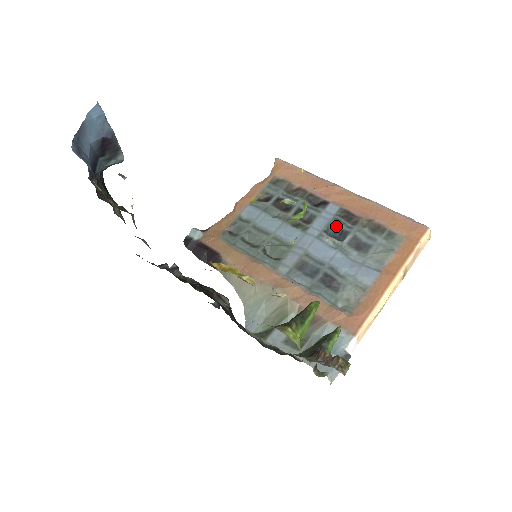
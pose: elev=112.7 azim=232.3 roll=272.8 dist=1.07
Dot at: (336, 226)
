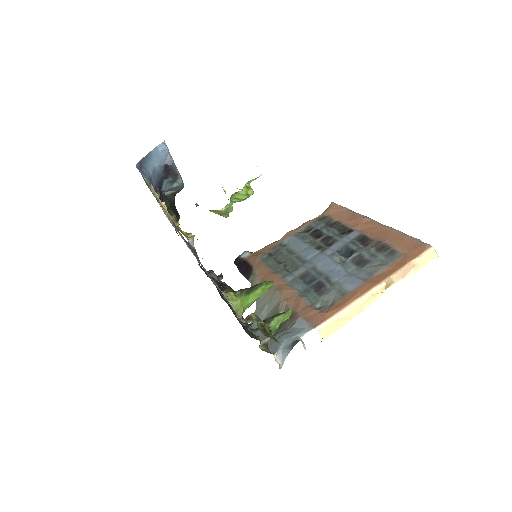
Dot at: (349, 247)
